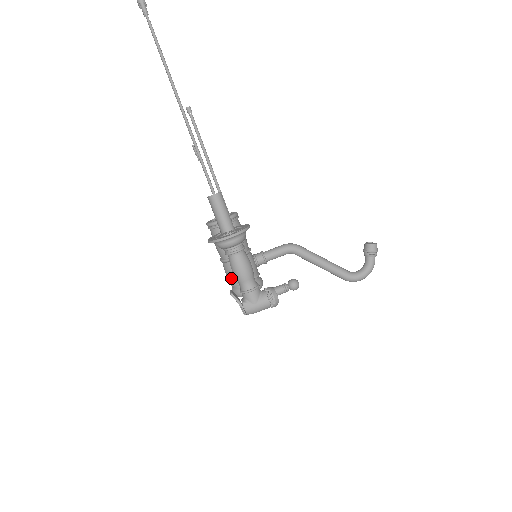
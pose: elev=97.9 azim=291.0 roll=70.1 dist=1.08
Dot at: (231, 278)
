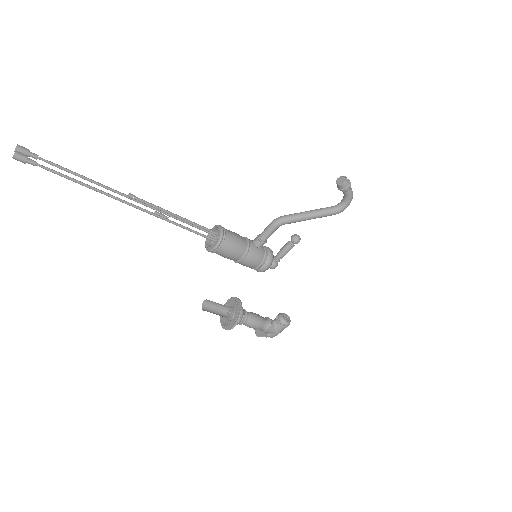
Dot at: occluded
